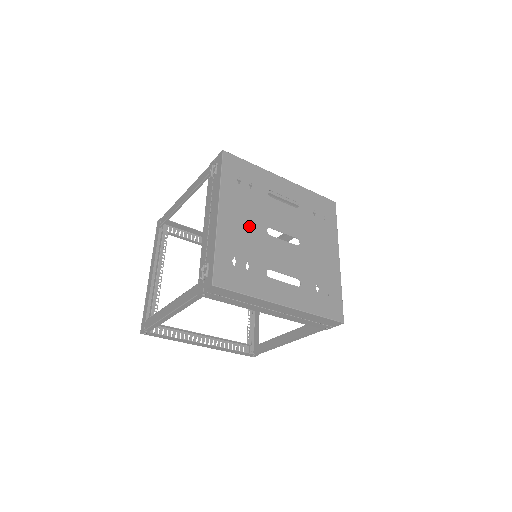
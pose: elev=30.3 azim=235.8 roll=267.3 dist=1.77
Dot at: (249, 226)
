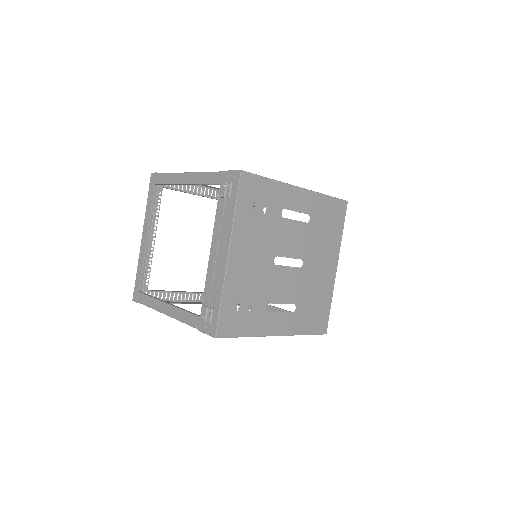
Dot at: (257, 261)
